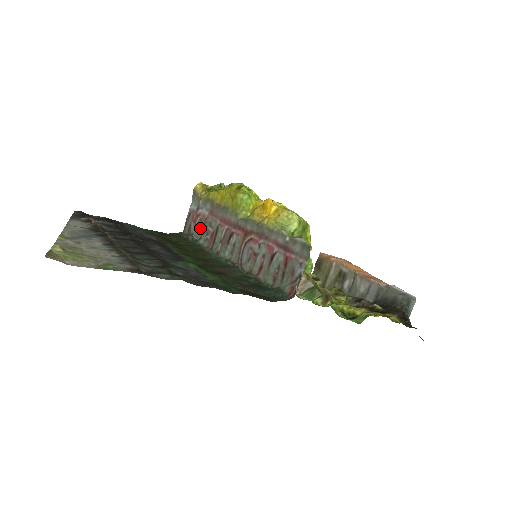
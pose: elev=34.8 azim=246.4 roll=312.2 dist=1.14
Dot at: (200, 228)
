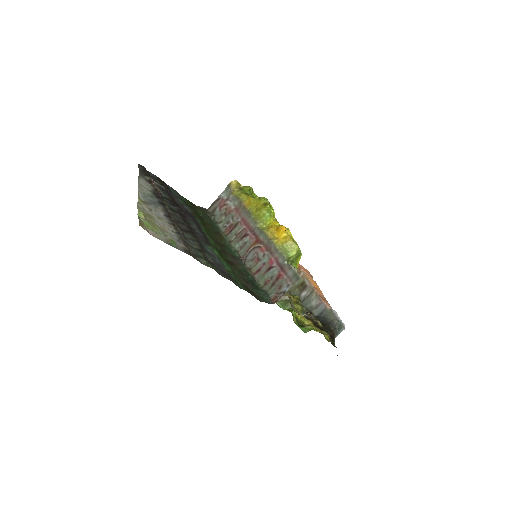
Dot at: (223, 215)
